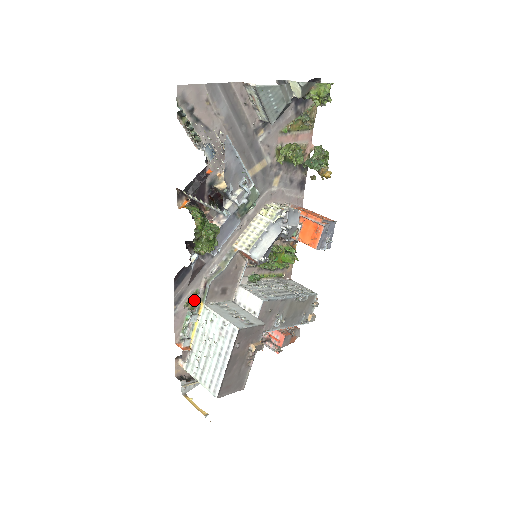
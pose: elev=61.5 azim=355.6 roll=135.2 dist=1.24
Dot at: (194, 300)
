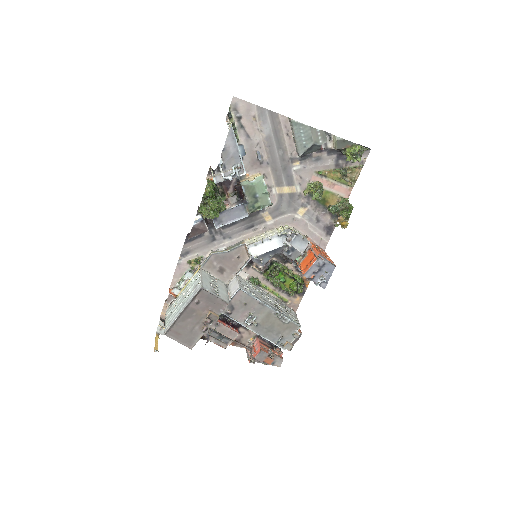
Dot at: (196, 261)
